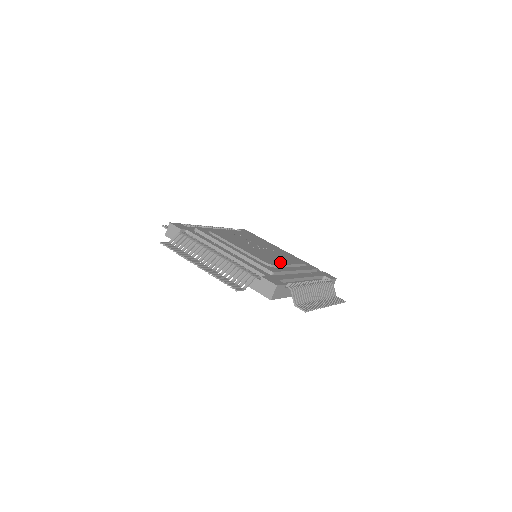
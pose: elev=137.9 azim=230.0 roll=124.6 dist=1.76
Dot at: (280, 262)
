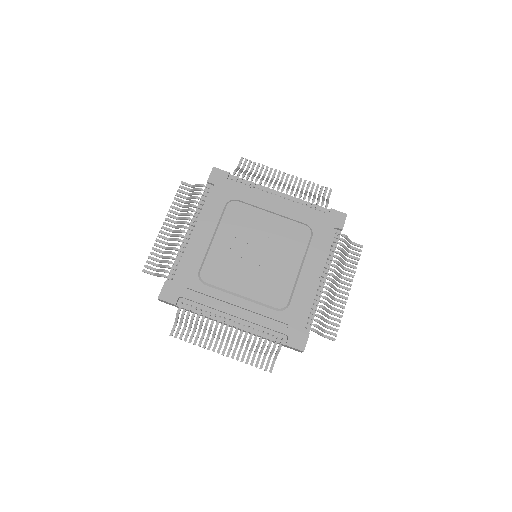
Dot at: (289, 281)
